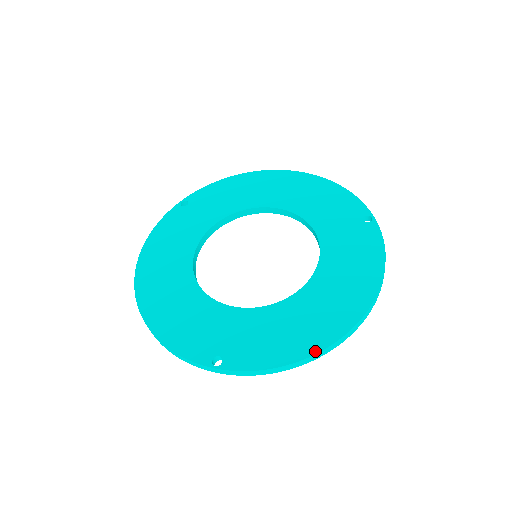
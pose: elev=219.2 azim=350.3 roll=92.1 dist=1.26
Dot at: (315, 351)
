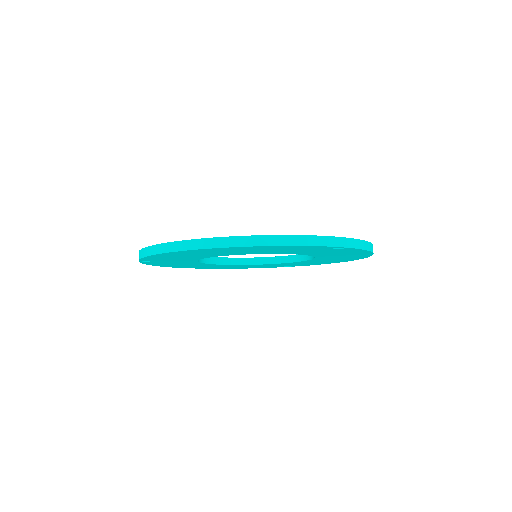
Dot at: occluded
